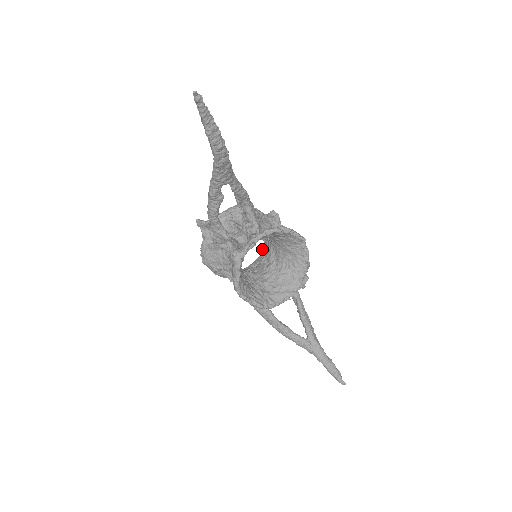
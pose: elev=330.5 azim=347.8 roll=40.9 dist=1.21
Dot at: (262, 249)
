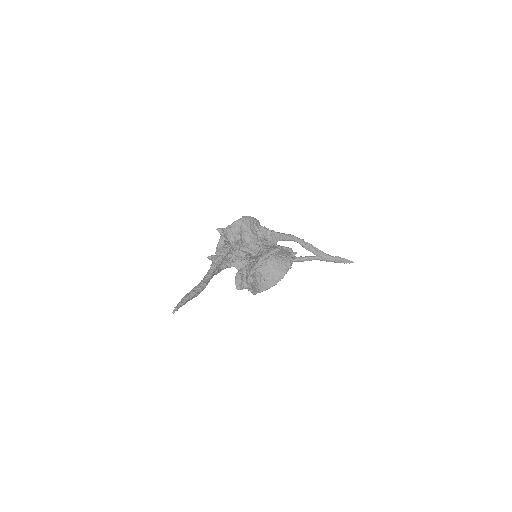
Dot at: occluded
